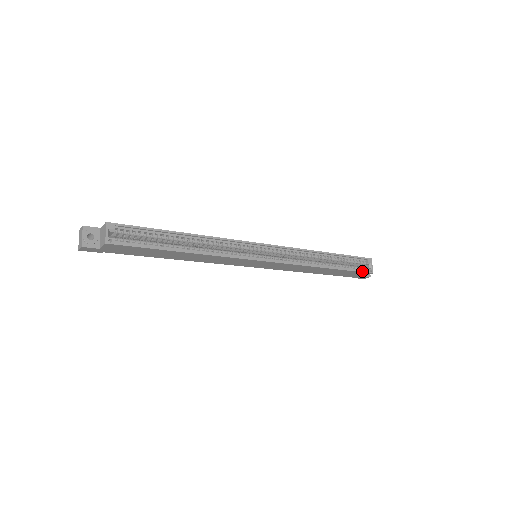
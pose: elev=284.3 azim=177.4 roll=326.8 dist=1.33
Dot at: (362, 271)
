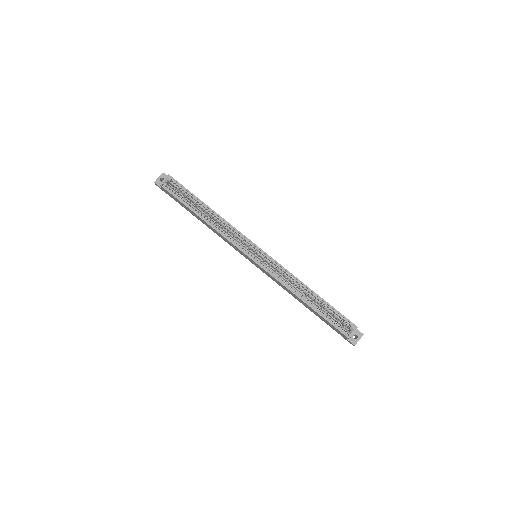
Dot at: (338, 328)
